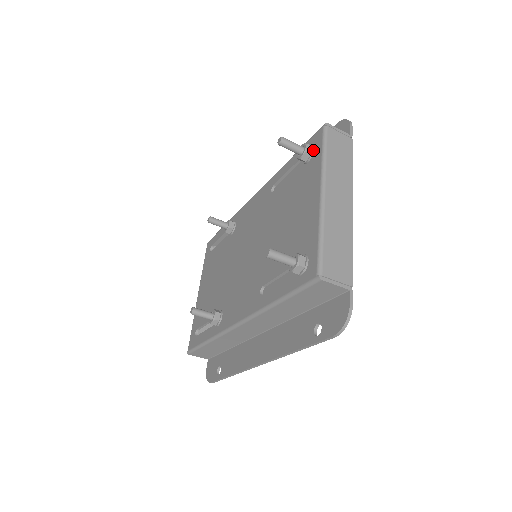
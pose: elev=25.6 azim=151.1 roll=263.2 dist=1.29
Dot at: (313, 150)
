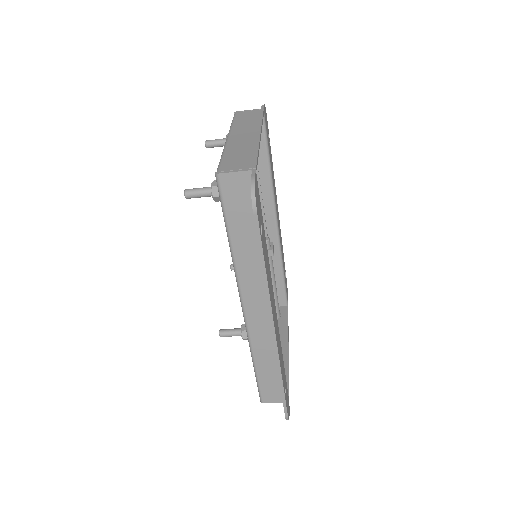
Dot at: occluded
